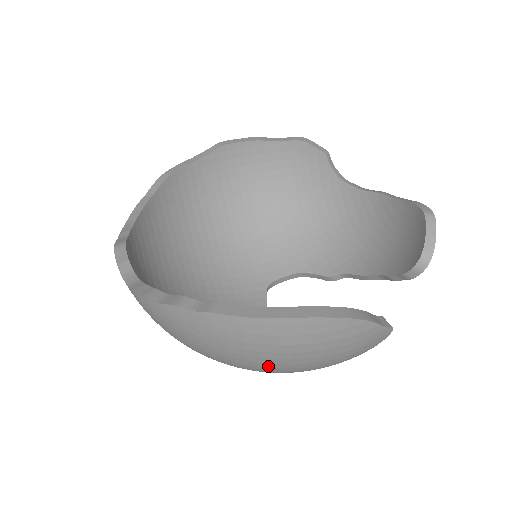
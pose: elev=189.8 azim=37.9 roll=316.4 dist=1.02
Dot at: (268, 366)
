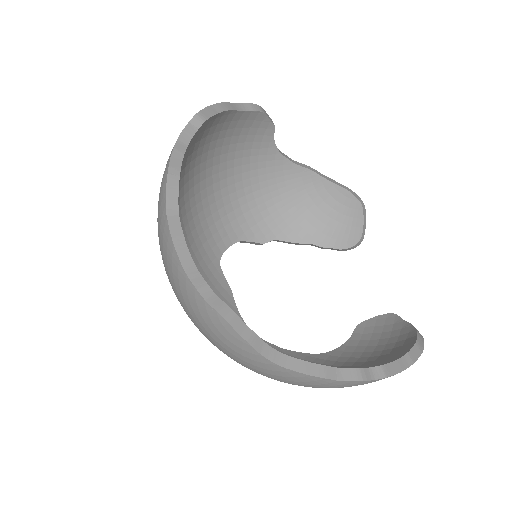
Dot at: occluded
